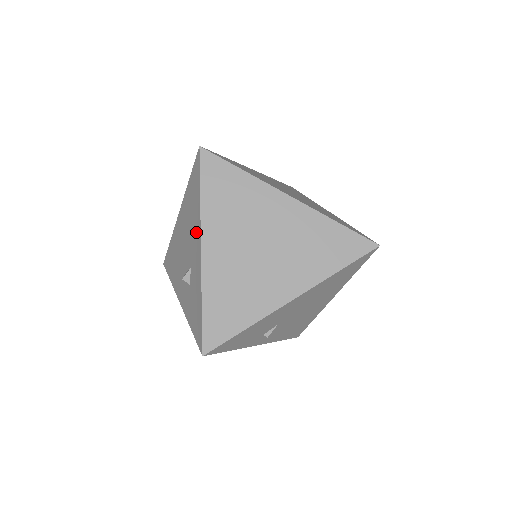
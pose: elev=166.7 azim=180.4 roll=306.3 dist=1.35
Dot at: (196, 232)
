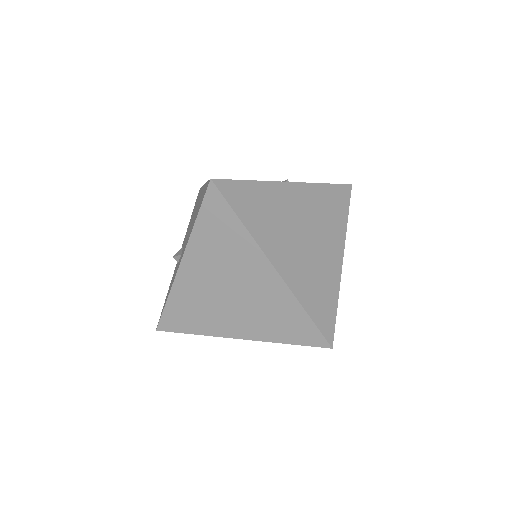
Dot at: occluded
